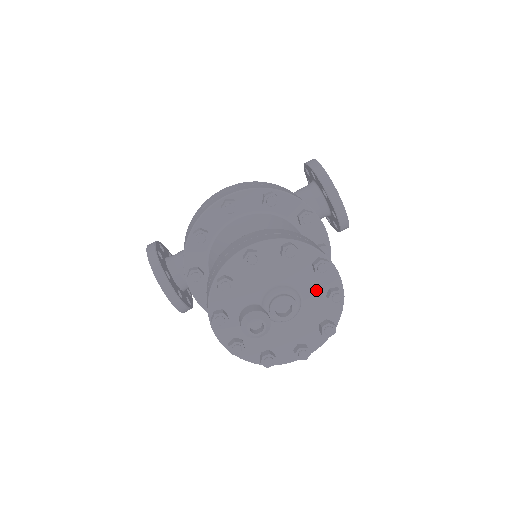
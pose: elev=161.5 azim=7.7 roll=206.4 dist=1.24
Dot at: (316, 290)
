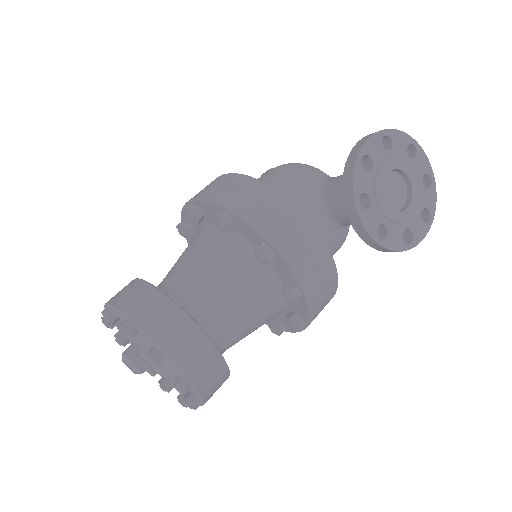
Dot at: (170, 367)
